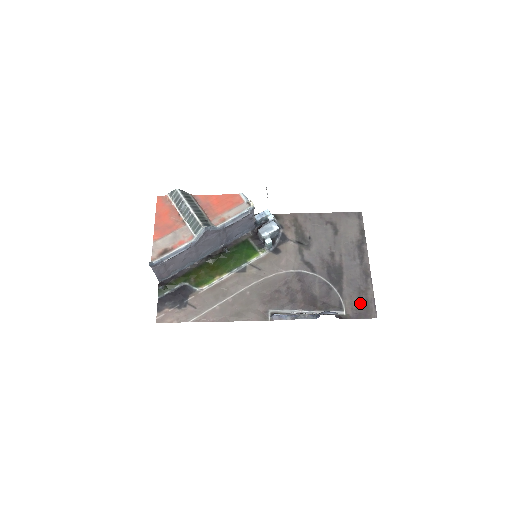
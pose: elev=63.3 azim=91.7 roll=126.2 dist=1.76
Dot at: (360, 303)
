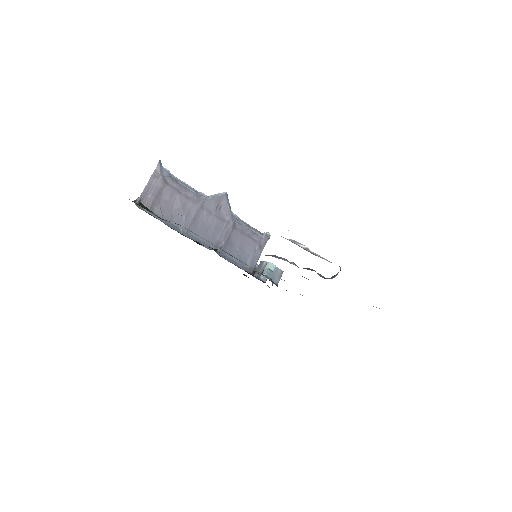
Dot at: occluded
